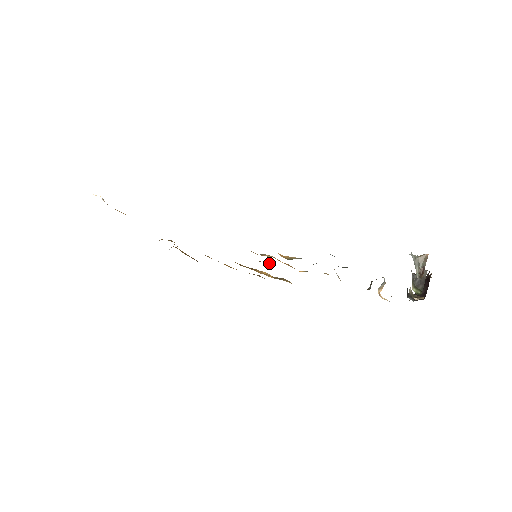
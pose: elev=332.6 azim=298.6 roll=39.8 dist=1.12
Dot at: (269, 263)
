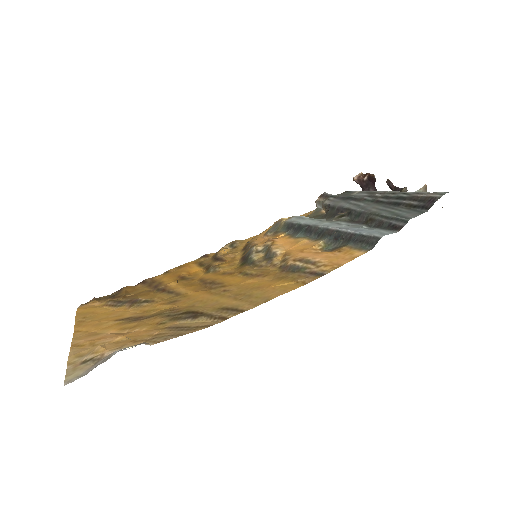
Dot at: (262, 251)
